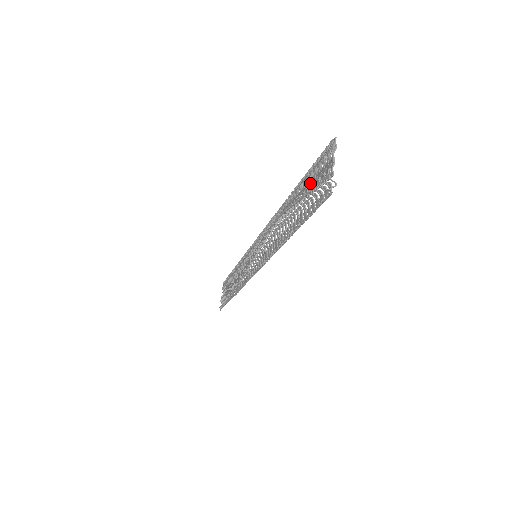
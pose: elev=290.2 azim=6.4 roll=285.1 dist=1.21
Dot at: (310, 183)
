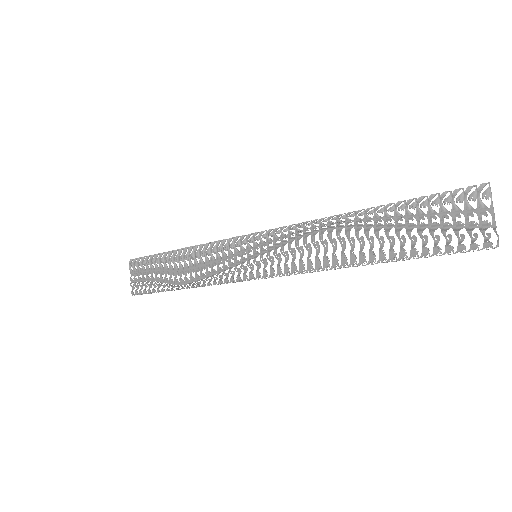
Dot at: (427, 216)
